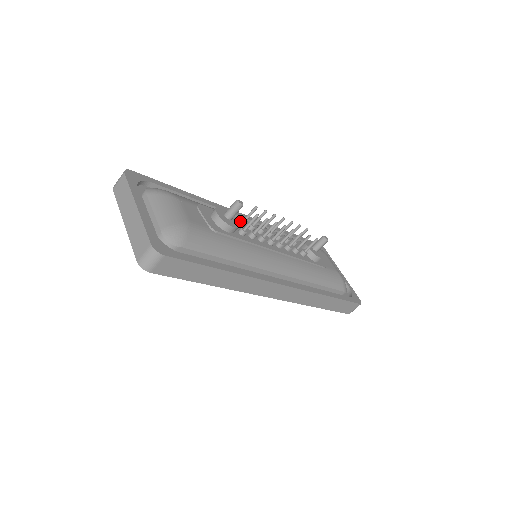
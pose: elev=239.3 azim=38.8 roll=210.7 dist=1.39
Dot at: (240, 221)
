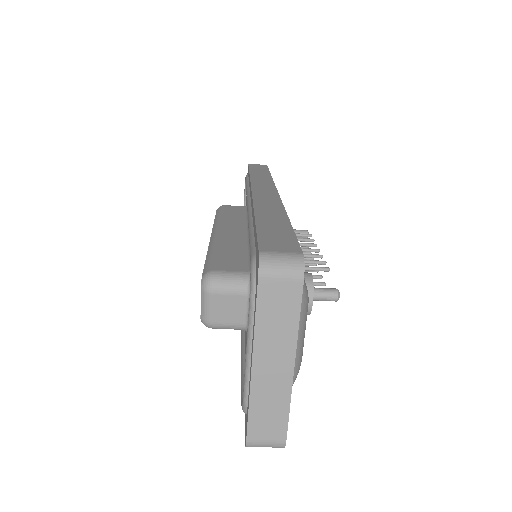
Dot at: occluded
